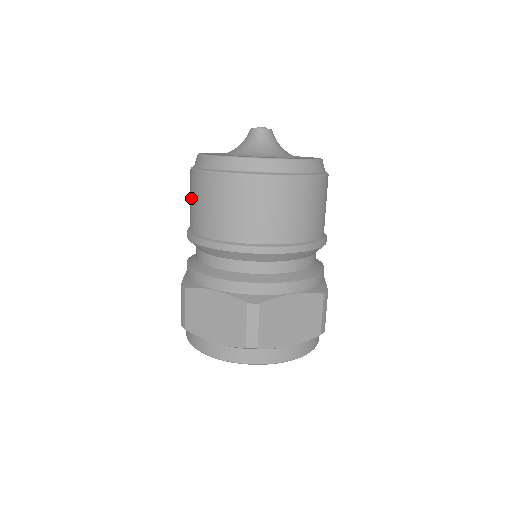
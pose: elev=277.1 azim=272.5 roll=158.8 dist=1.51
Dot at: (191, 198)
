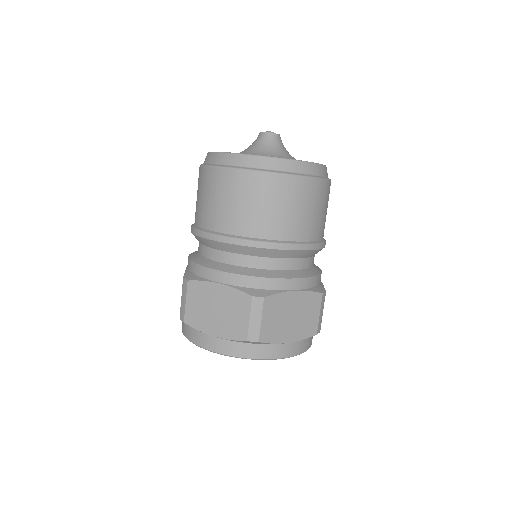
Dot at: (199, 194)
